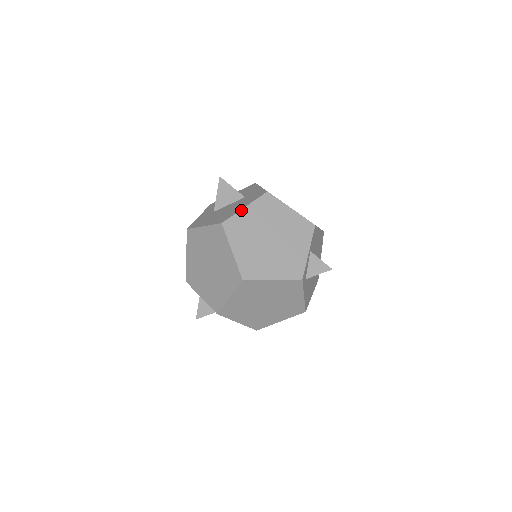
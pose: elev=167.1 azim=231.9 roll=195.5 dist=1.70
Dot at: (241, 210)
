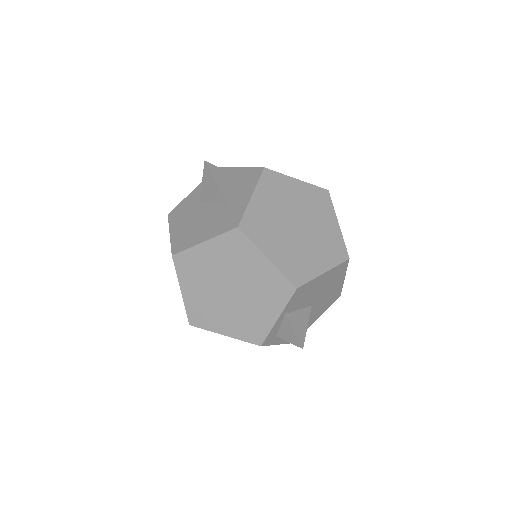
Dot at: (198, 245)
